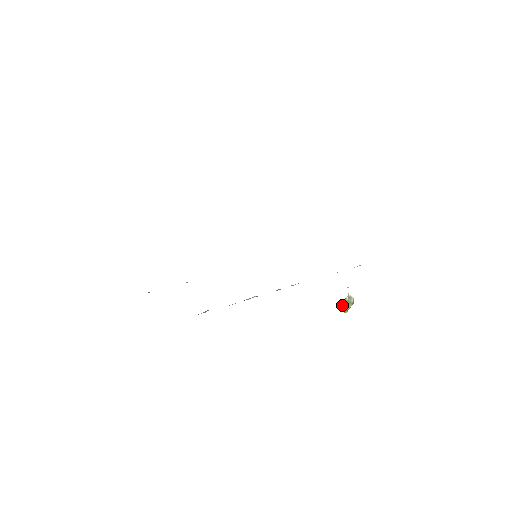
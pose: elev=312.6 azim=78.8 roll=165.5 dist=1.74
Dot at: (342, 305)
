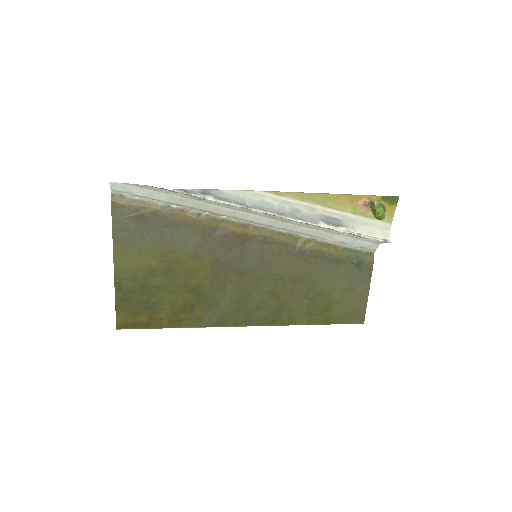
Dot at: (374, 215)
